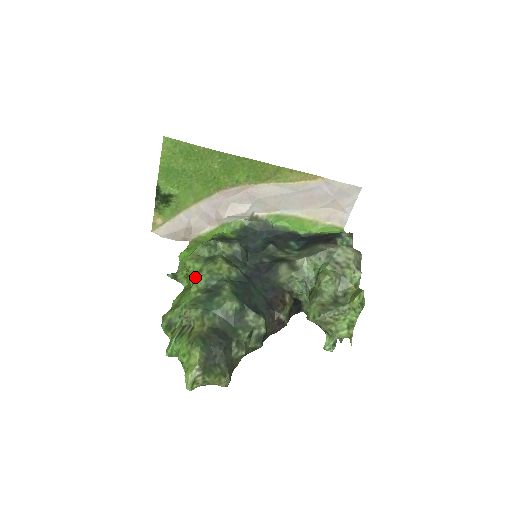
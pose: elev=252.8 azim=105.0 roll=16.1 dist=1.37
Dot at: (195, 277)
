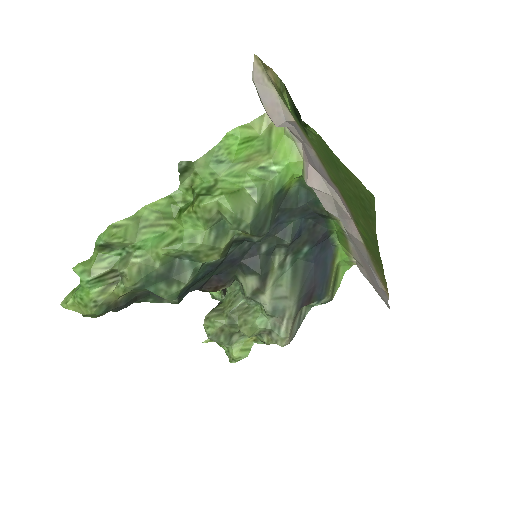
Dot at: (183, 233)
